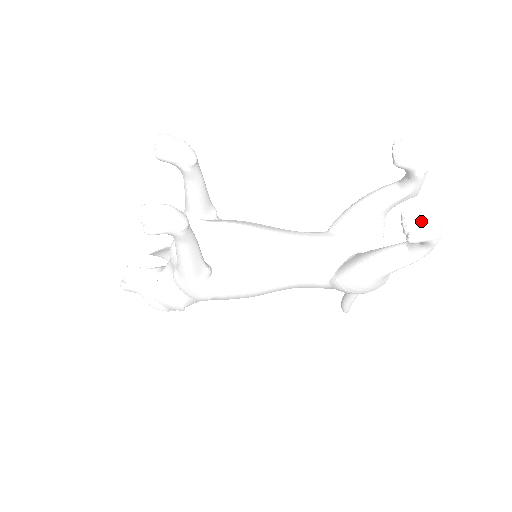
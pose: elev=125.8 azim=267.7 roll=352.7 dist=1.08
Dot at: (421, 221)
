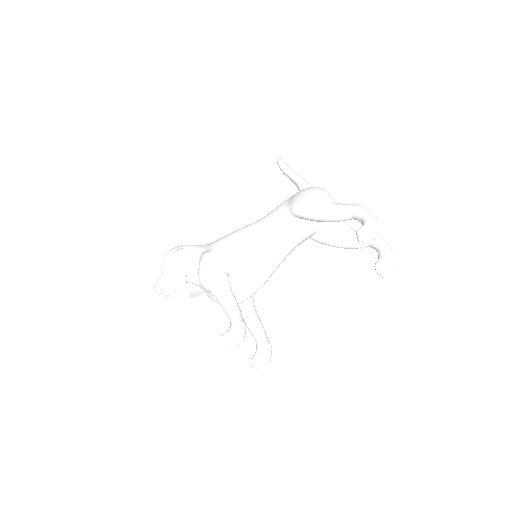
Dot at: (387, 268)
